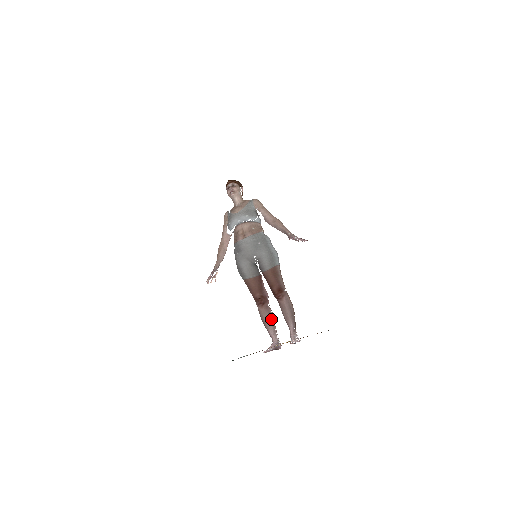
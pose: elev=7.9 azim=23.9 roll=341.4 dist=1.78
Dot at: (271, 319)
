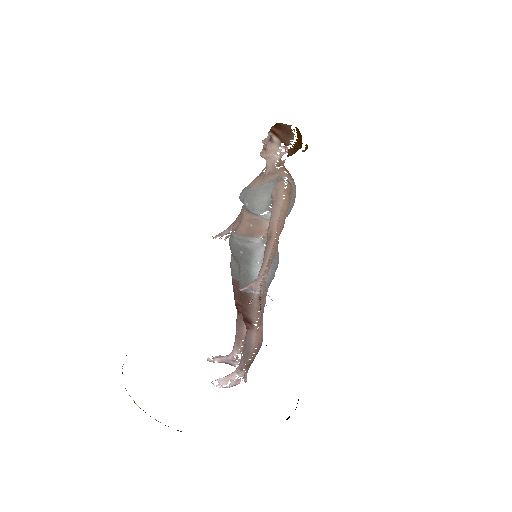
Dot at: (240, 333)
